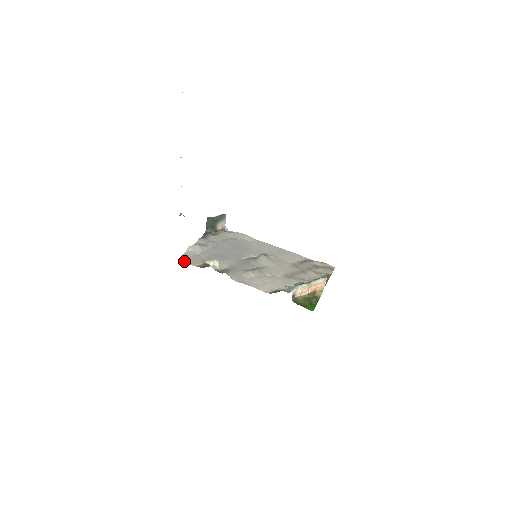
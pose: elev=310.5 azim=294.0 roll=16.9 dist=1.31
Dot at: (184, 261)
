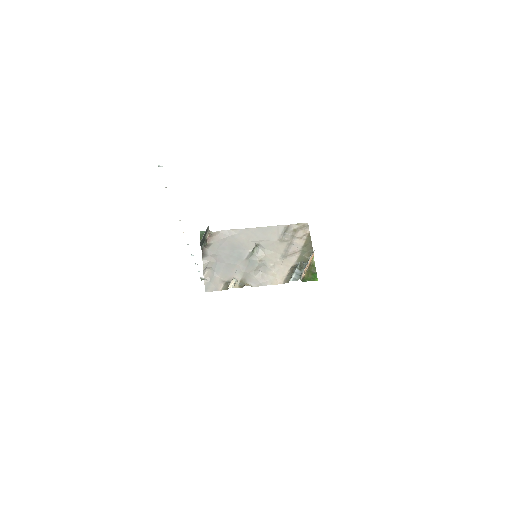
Dot at: (210, 291)
